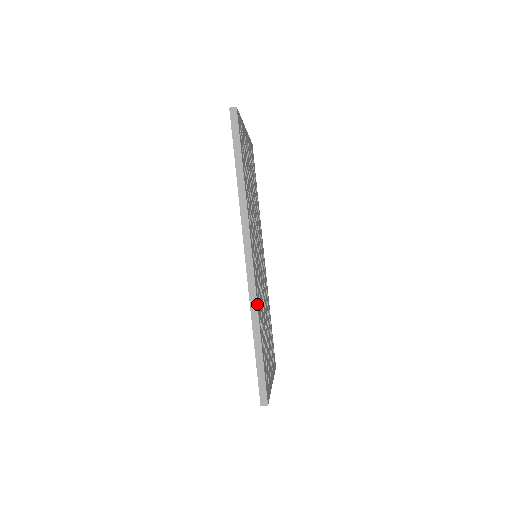
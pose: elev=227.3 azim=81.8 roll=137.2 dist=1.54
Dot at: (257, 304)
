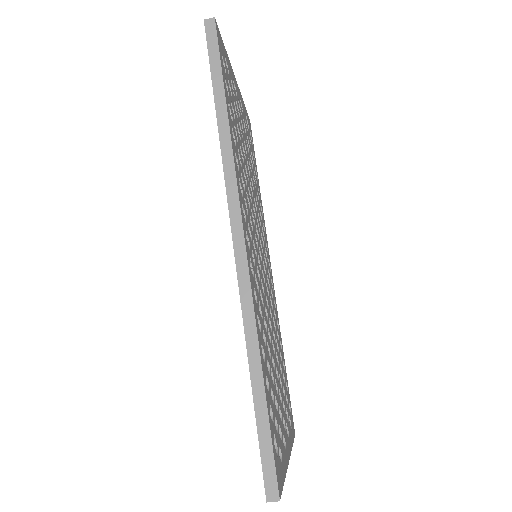
Dot at: (254, 315)
